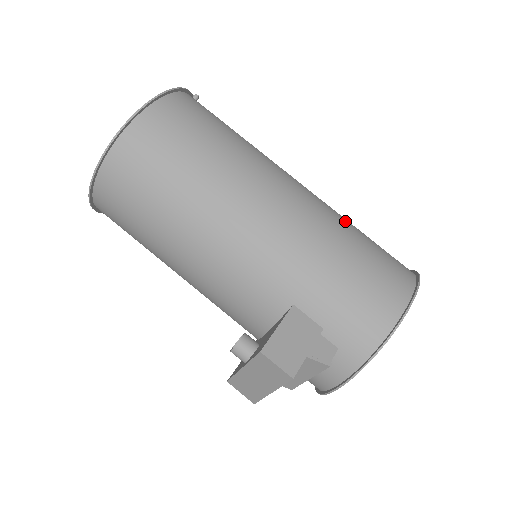
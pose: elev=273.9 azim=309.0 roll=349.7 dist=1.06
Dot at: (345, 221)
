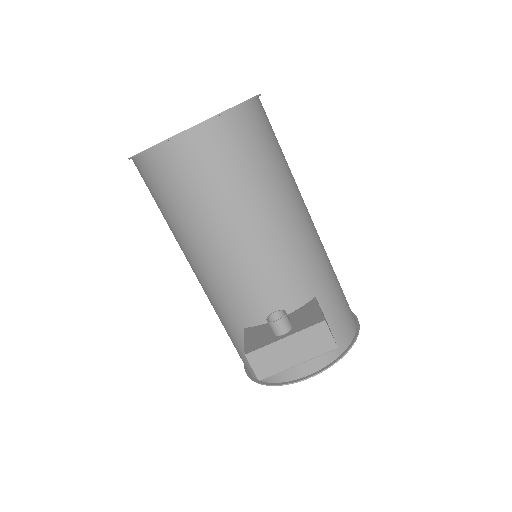
Dot at: occluded
